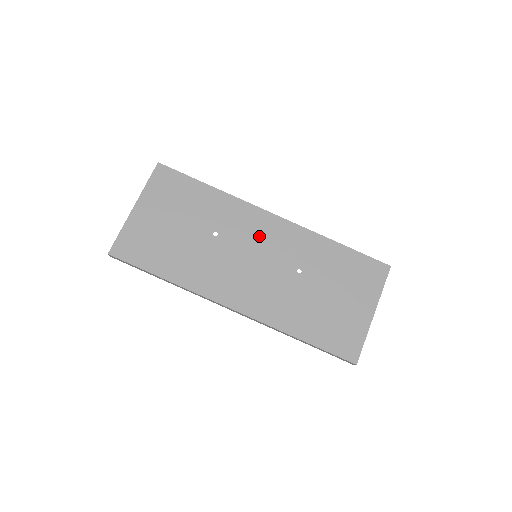
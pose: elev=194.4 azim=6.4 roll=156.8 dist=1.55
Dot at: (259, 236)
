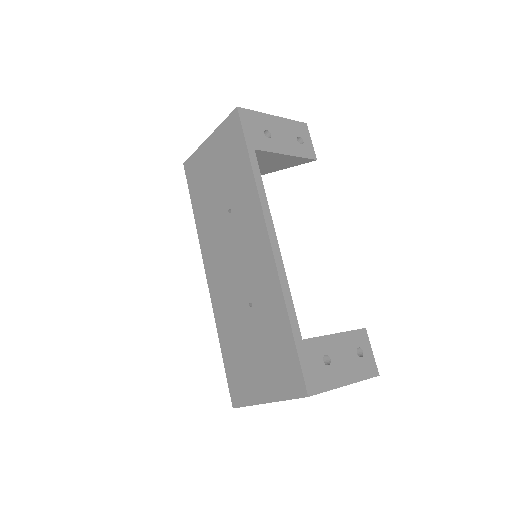
Dot at: (249, 245)
